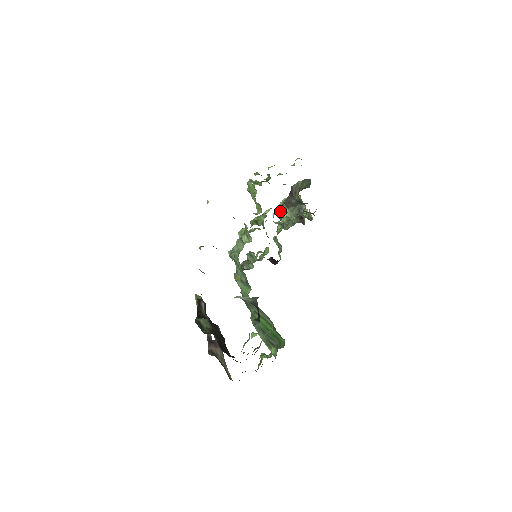
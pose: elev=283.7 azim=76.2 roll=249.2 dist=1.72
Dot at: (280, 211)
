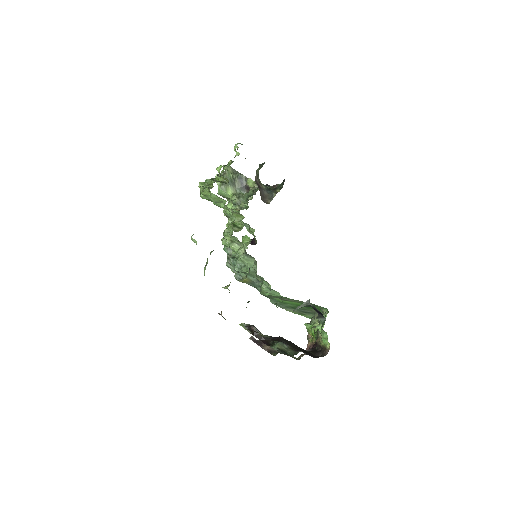
Dot at: (223, 192)
